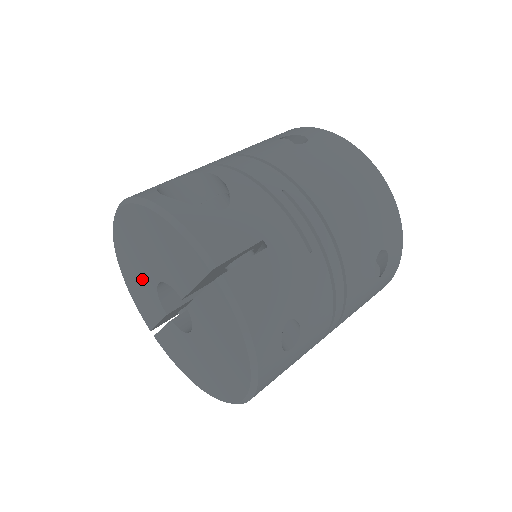
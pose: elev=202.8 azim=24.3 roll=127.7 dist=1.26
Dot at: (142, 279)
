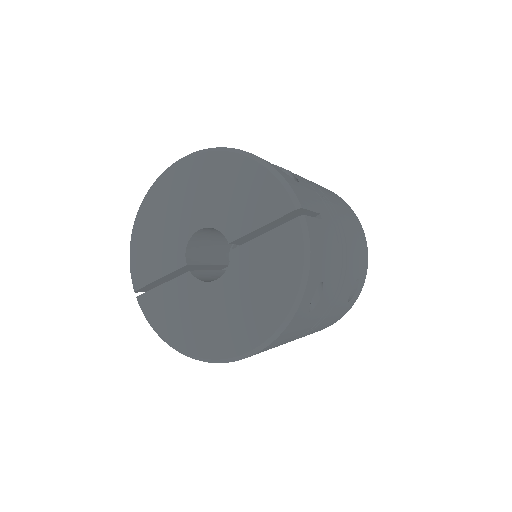
Dot at: (171, 228)
